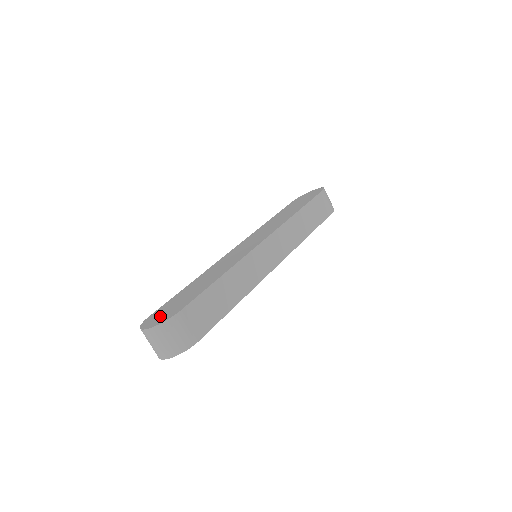
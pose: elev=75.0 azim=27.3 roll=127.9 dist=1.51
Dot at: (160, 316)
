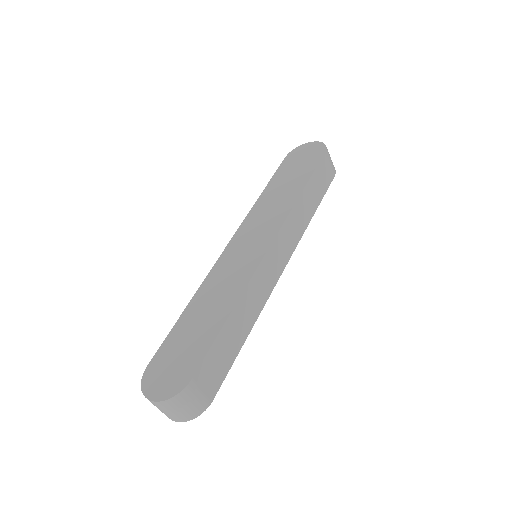
Dot at: (164, 377)
